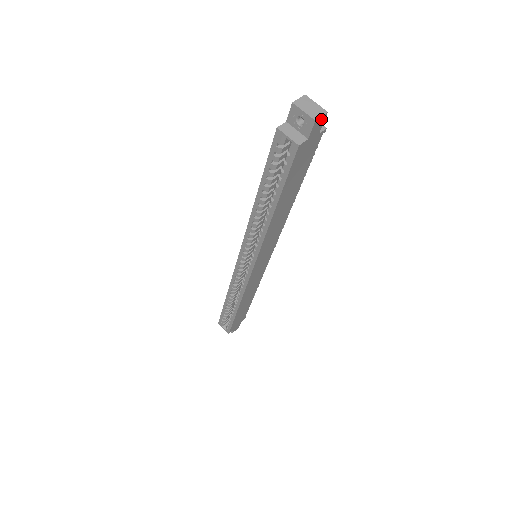
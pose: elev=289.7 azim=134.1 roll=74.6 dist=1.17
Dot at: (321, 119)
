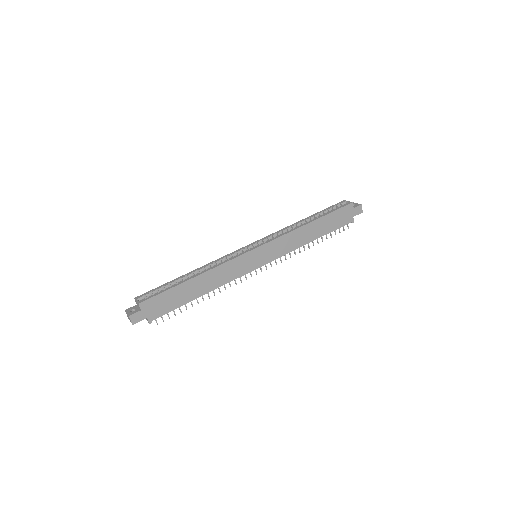
Dot at: (361, 210)
